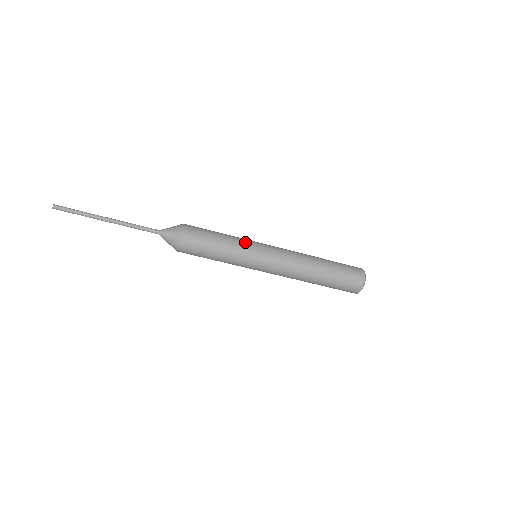
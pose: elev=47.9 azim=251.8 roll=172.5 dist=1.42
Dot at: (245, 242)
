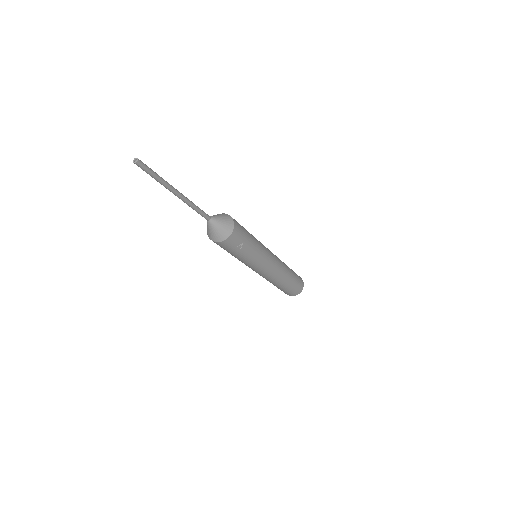
Dot at: occluded
